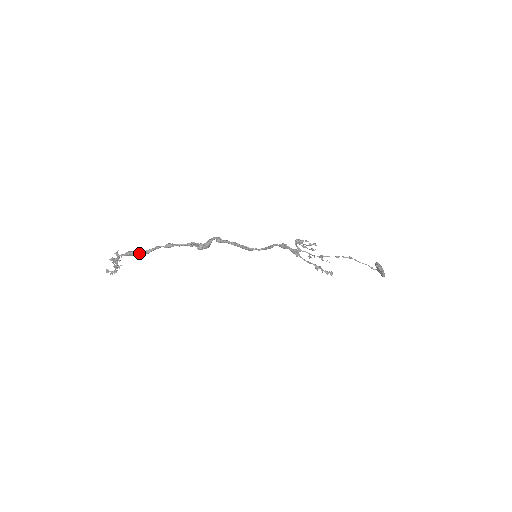
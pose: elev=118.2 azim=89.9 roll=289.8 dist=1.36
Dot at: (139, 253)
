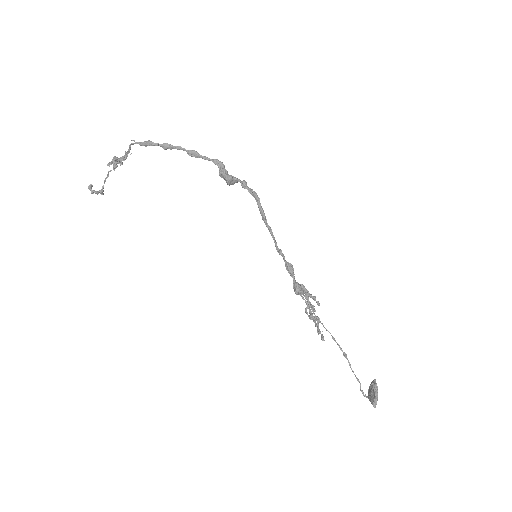
Dot at: (158, 143)
